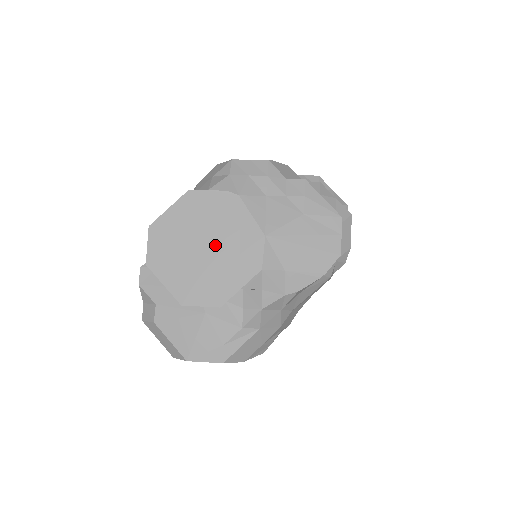
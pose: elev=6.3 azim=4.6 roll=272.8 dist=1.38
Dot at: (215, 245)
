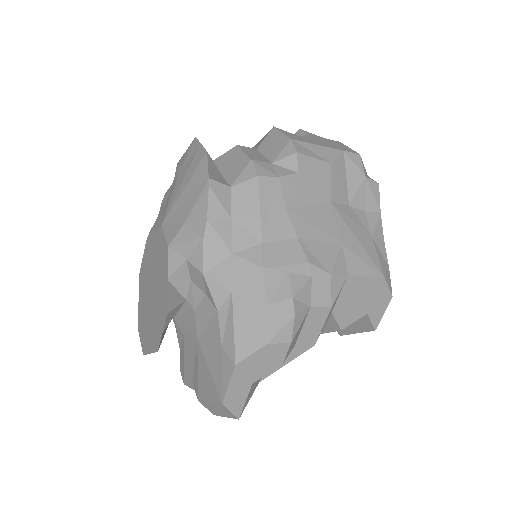
Dot at: (153, 280)
